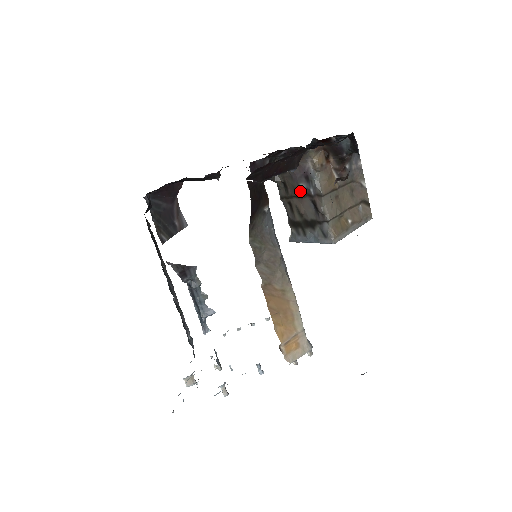
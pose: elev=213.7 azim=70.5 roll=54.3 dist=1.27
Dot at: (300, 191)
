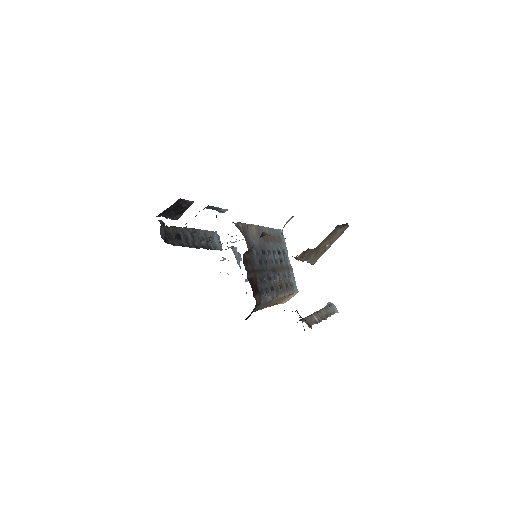
Dot at: occluded
